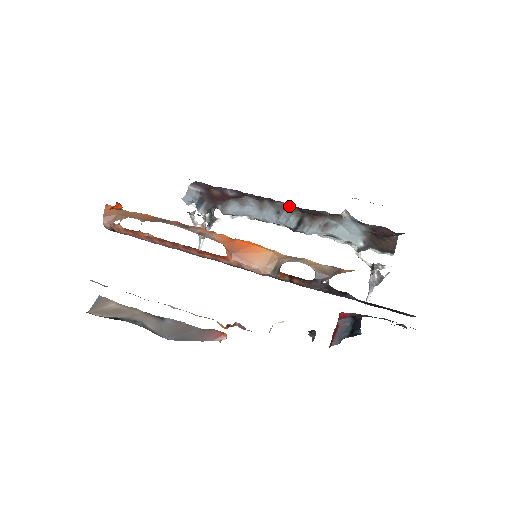
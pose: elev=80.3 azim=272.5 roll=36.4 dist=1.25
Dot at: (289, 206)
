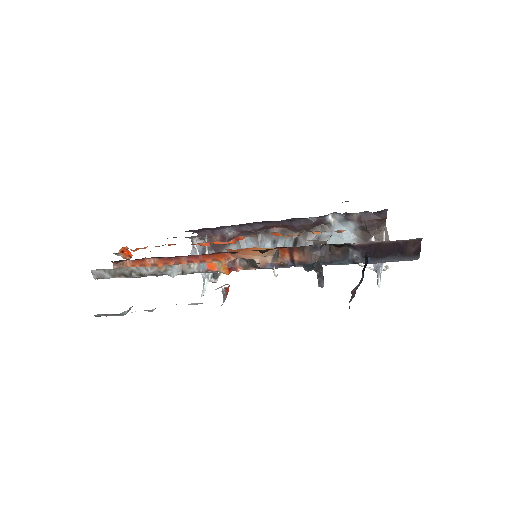
Dot at: (282, 230)
